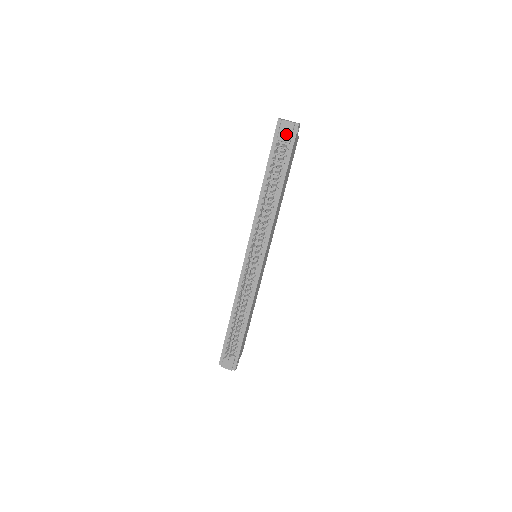
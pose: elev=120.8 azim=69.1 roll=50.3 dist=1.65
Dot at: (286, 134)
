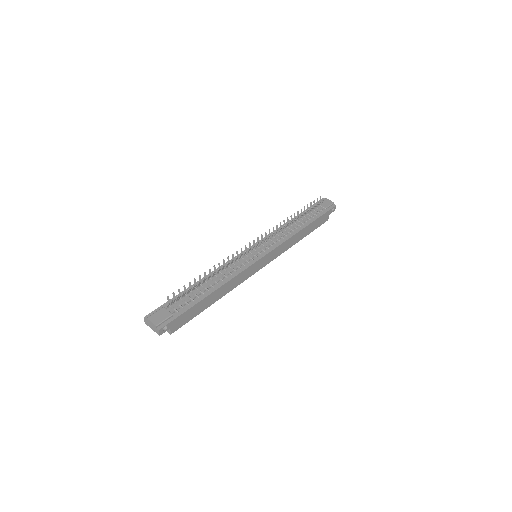
Dot at: (325, 204)
